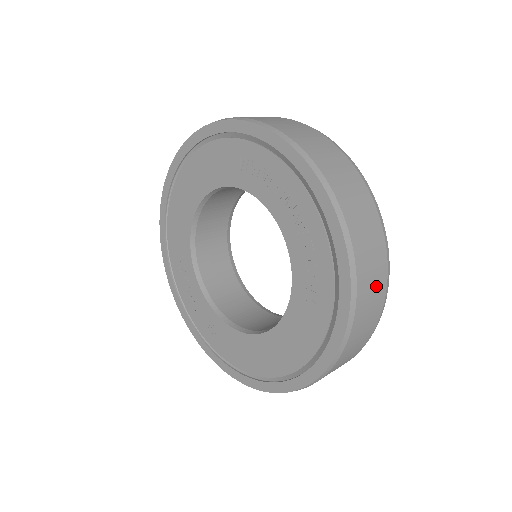
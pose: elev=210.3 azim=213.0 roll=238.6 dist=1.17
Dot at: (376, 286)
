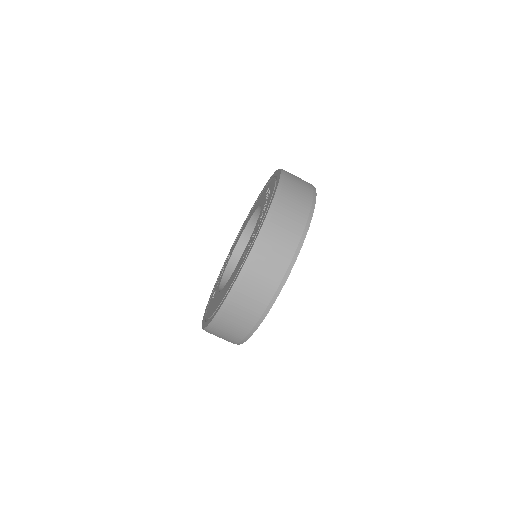
Dot at: (278, 258)
